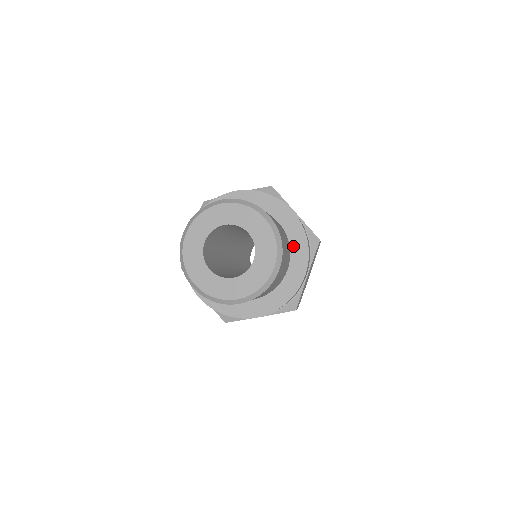
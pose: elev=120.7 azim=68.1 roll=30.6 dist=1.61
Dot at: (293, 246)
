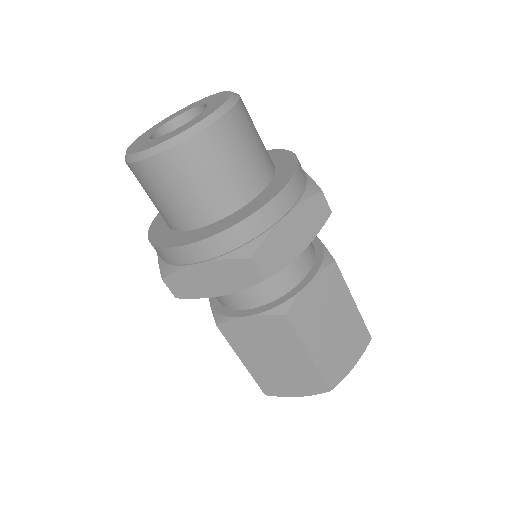
Dot at: (276, 177)
